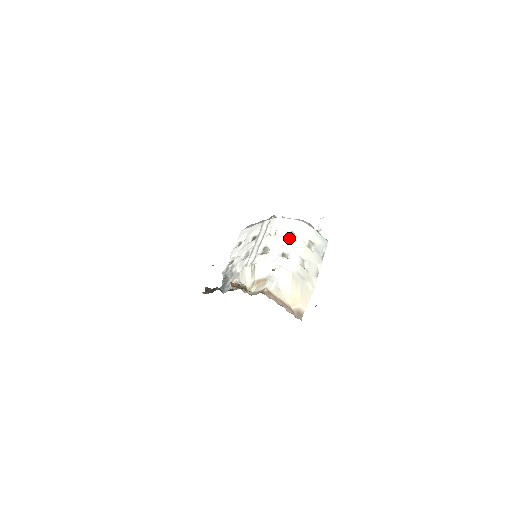
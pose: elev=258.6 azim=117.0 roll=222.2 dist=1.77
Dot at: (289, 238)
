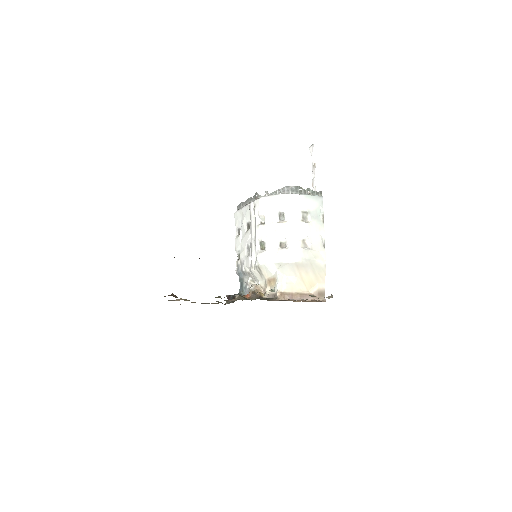
Dot at: (280, 223)
